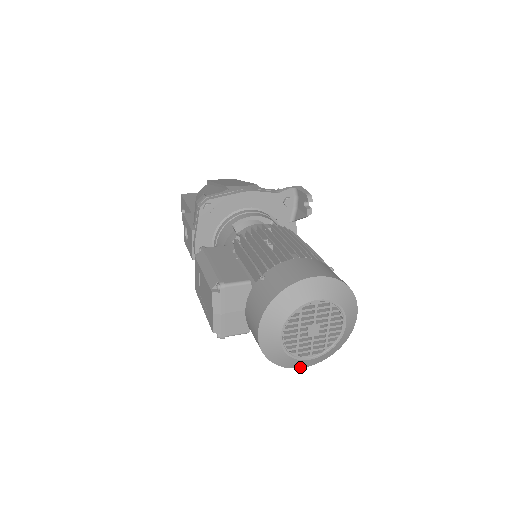
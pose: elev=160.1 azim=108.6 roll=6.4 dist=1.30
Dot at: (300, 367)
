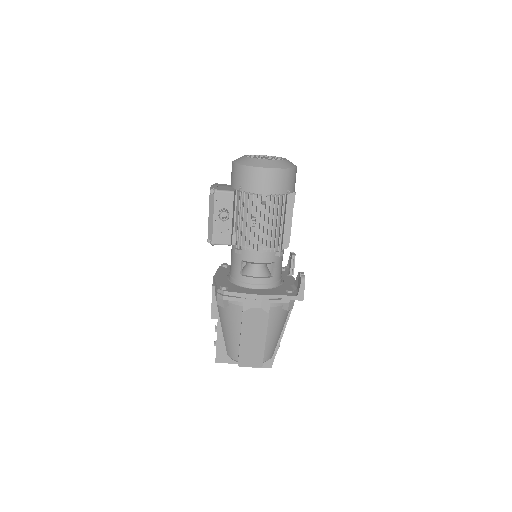
Dot at: (263, 167)
